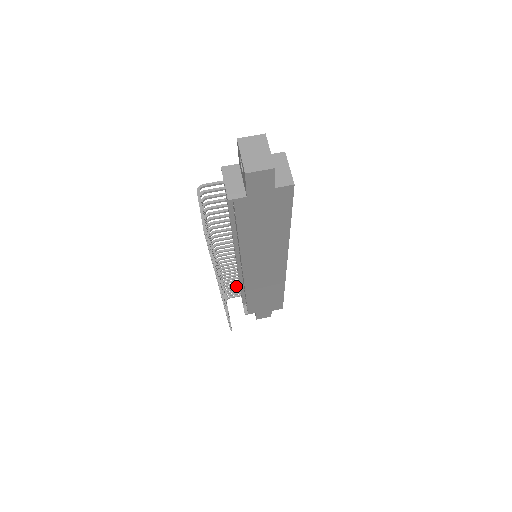
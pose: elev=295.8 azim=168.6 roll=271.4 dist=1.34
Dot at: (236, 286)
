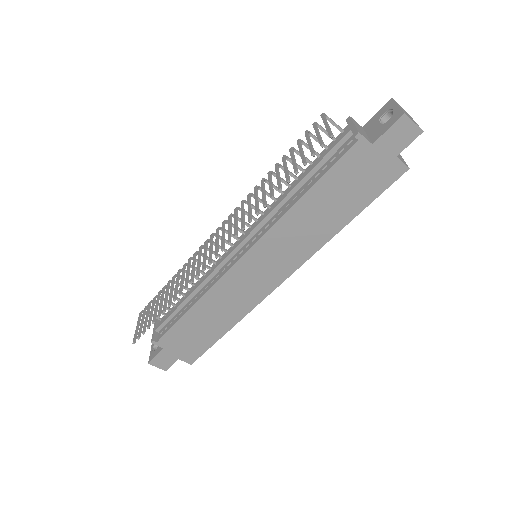
Dot at: occluded
